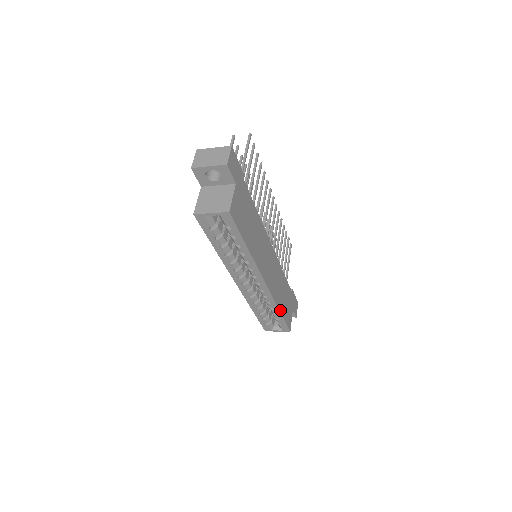
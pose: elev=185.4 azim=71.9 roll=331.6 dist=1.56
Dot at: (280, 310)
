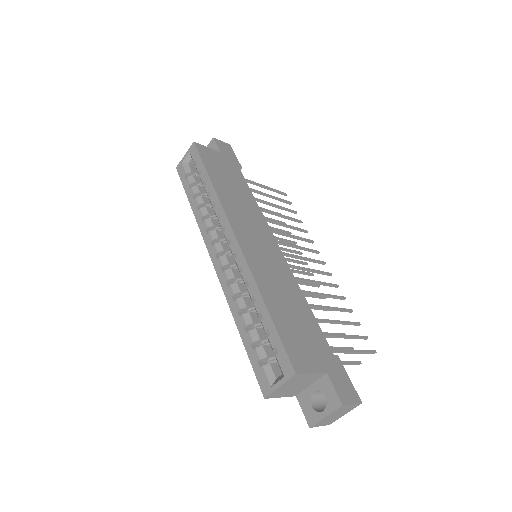
Dot at: (266, 303)
